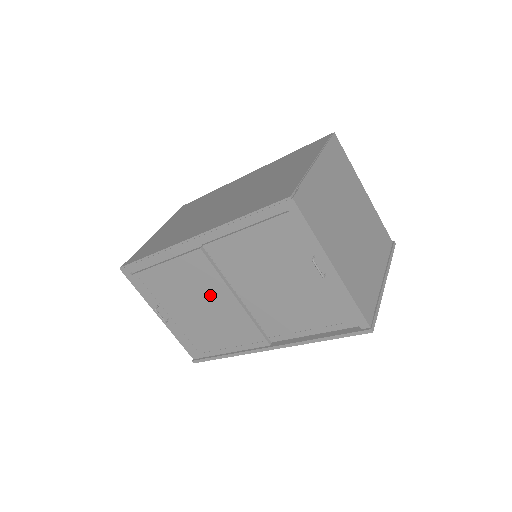
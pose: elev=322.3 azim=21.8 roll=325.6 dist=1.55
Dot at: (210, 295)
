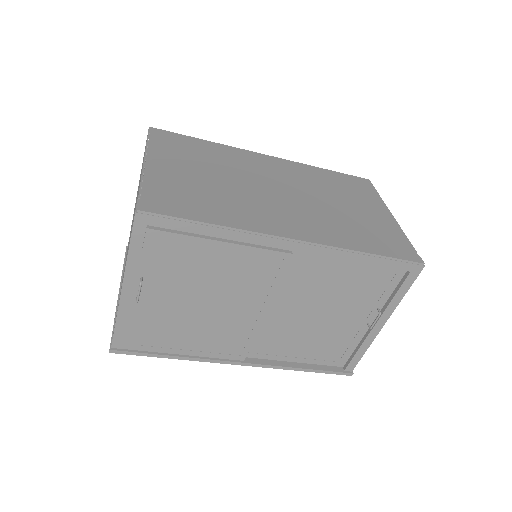
Dot at: (239, 297)
